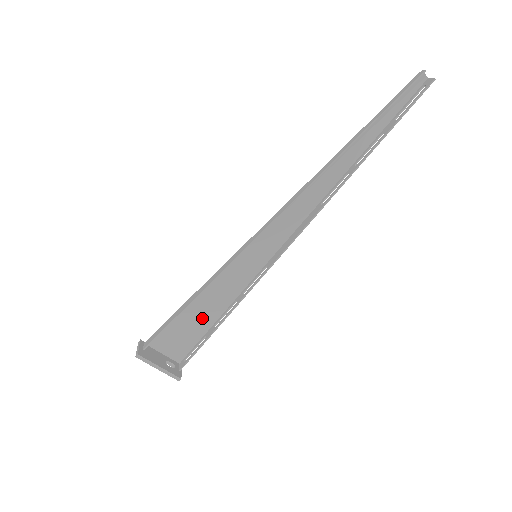
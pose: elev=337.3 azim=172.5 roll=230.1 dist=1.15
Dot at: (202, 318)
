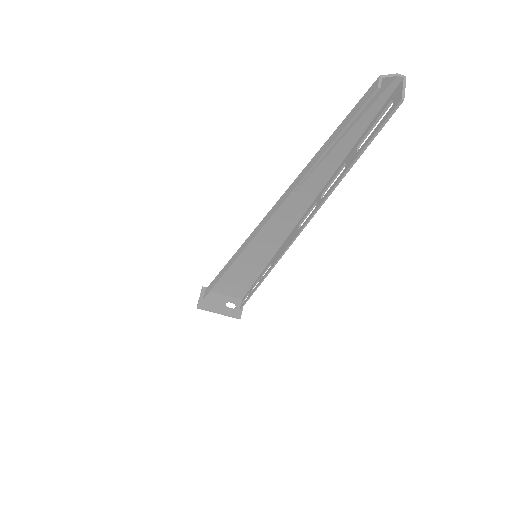
Dot at: (240, 282)
